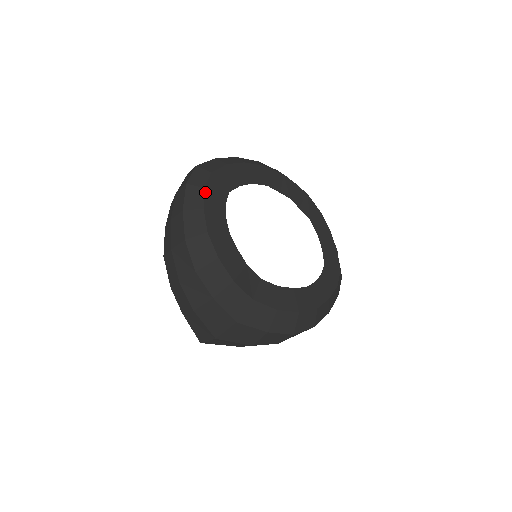
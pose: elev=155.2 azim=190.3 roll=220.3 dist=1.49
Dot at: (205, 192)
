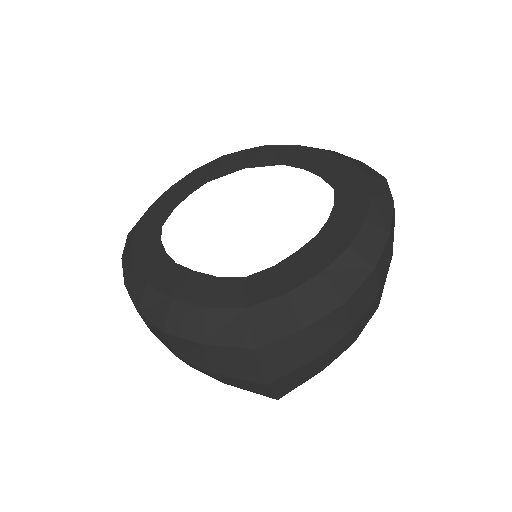
Dot at: (132, 249)
